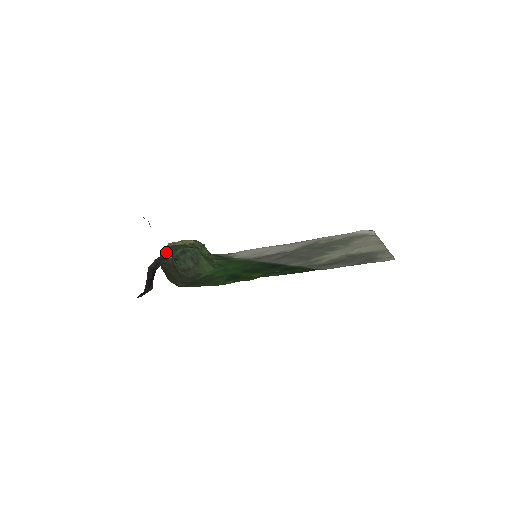
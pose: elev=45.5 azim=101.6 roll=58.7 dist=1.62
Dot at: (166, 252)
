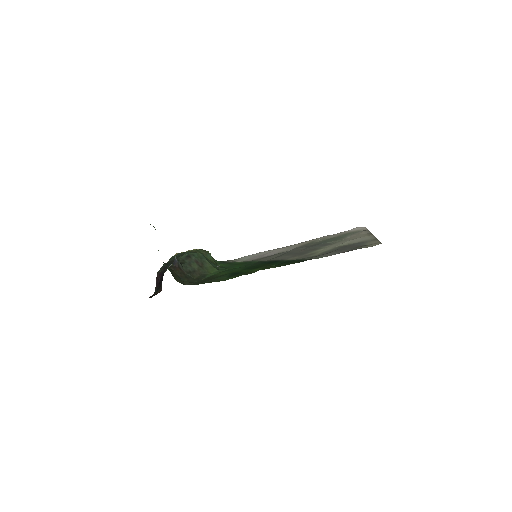
Dot at: (173, 258)
